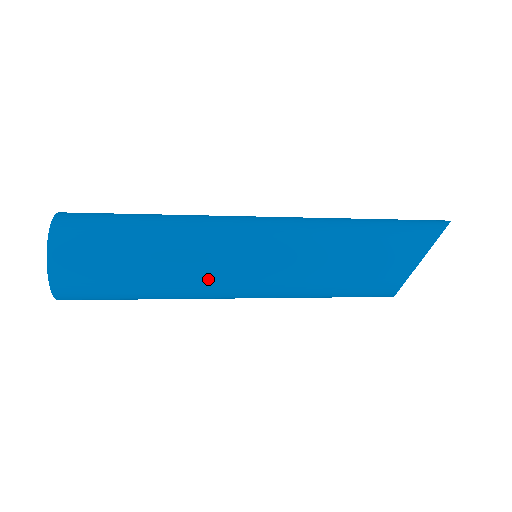
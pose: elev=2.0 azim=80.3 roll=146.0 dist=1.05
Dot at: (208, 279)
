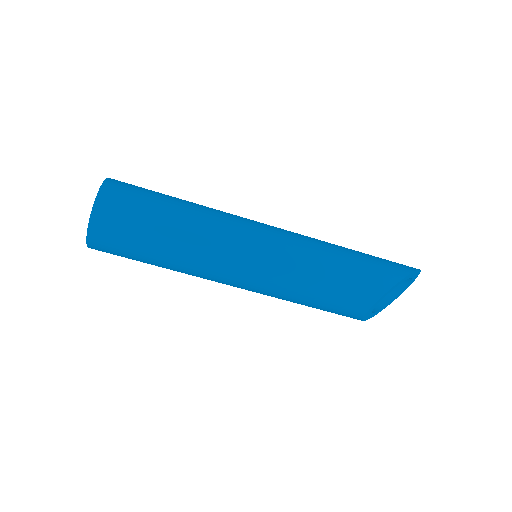
Dot at: (215, 257)
